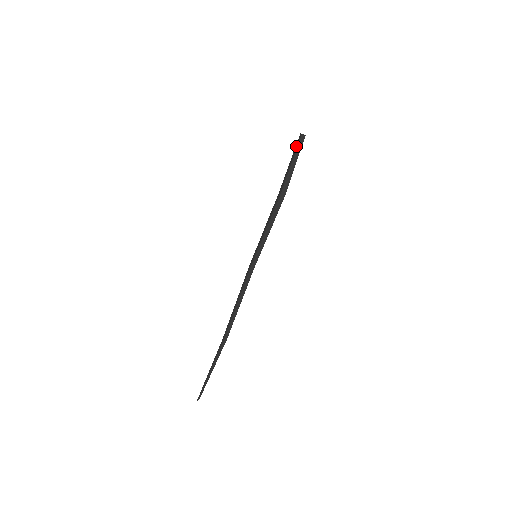
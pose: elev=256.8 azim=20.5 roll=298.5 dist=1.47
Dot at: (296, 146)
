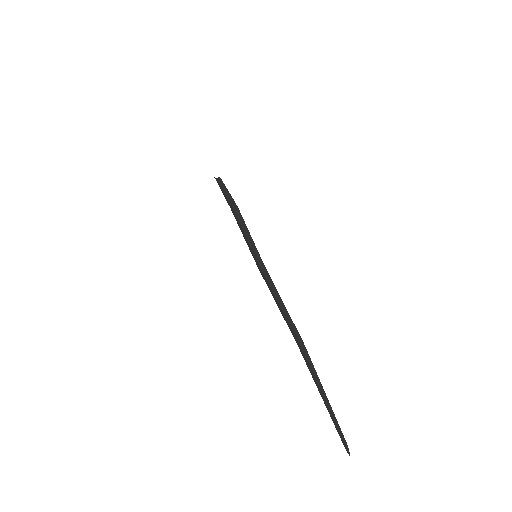
Dot at: (218, 184)
